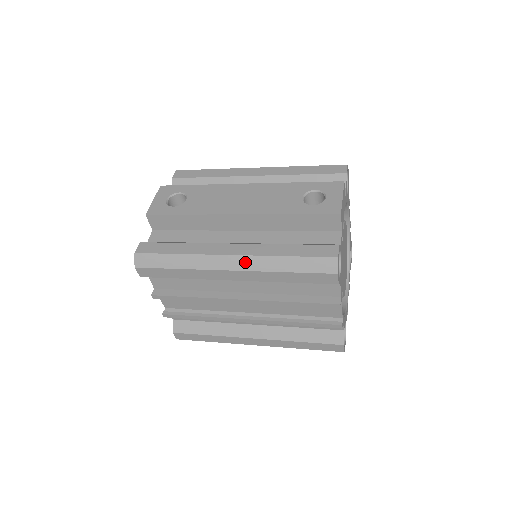
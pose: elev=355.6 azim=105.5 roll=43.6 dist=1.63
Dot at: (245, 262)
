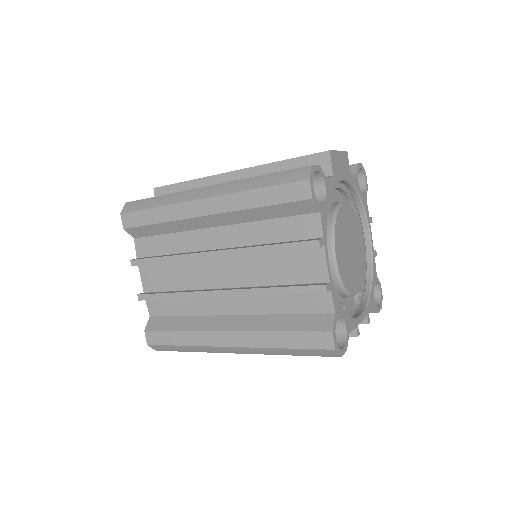
Dot at: (219, 188)
